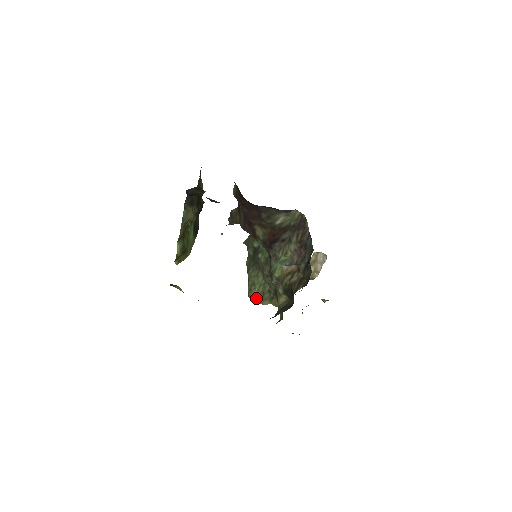
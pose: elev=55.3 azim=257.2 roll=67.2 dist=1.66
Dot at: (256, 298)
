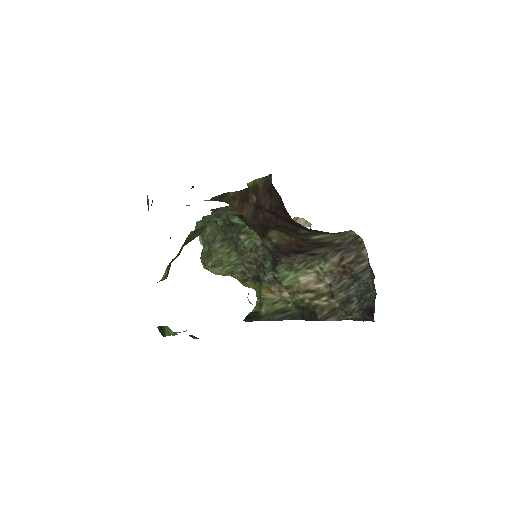
Dot at: (217, 273)
